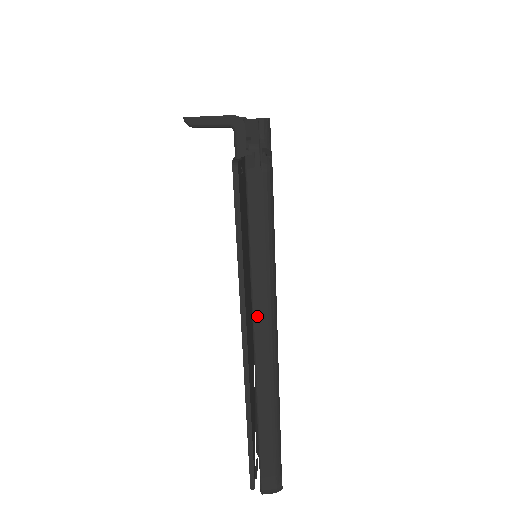
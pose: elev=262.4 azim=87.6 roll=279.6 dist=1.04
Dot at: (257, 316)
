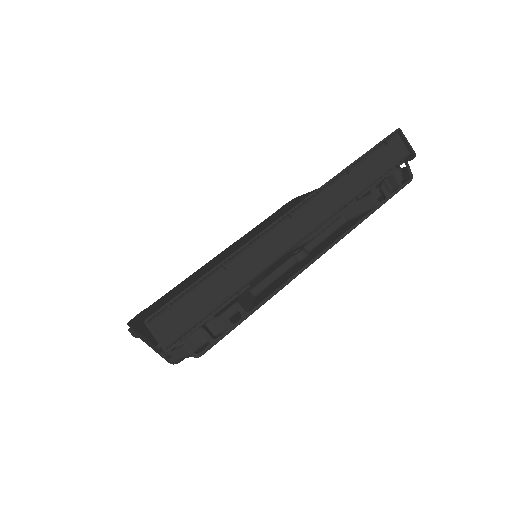
Dot at: (147, 343)
